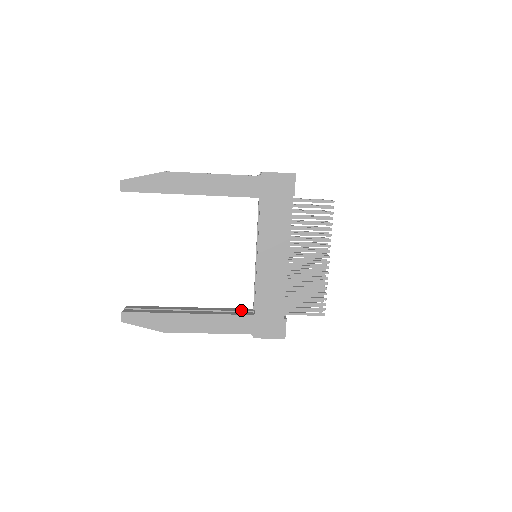
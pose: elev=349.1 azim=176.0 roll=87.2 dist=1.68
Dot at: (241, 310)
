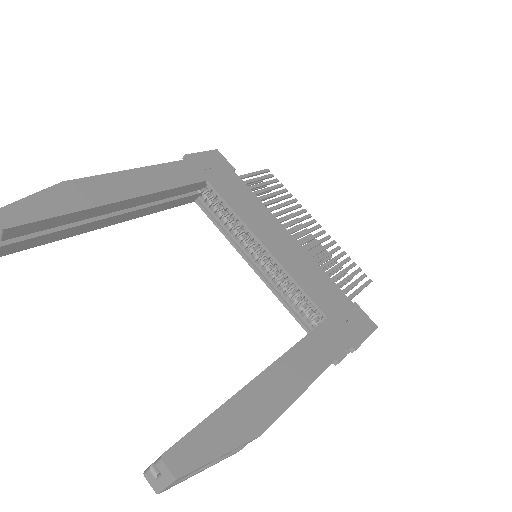
Dot at: occluded
